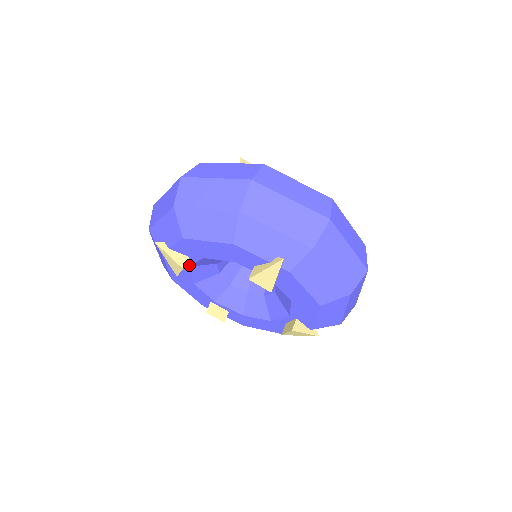
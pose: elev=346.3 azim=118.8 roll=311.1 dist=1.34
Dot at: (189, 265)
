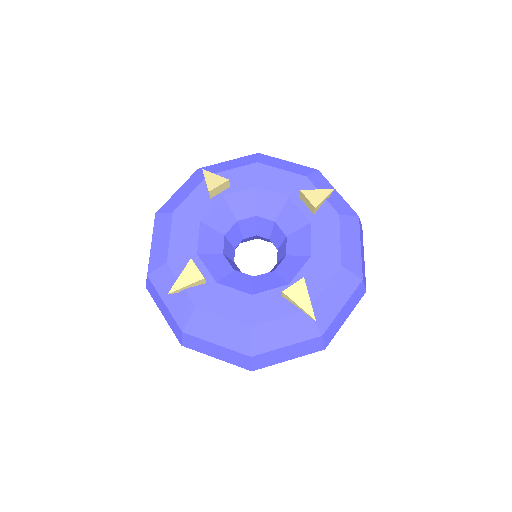
Dot at: occluded
